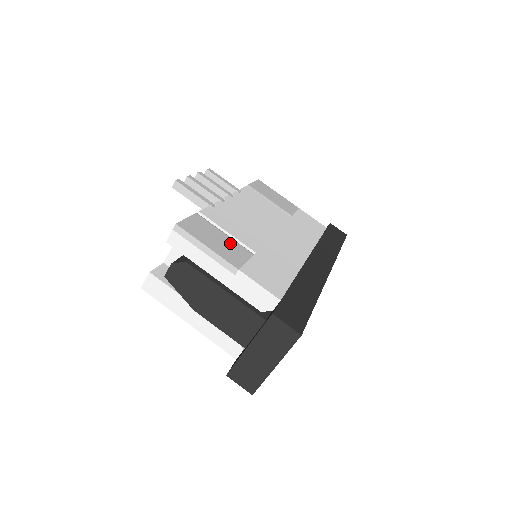
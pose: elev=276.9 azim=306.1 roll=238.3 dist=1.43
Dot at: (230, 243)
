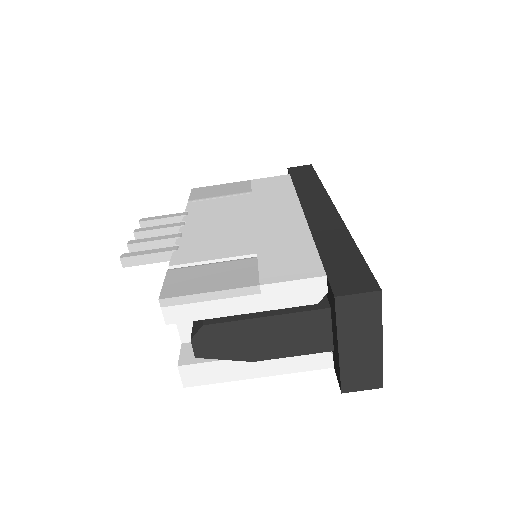
Dot at: (226, 268)
